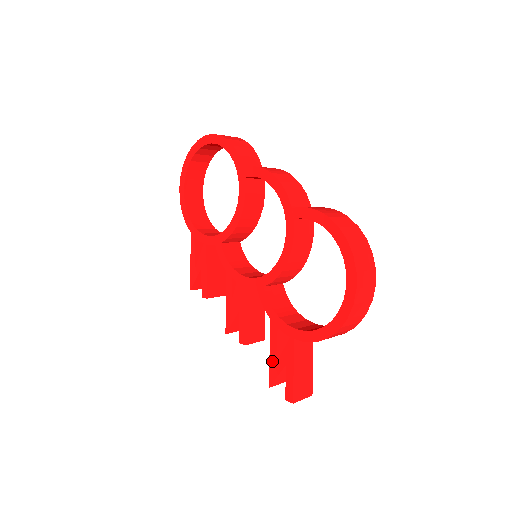
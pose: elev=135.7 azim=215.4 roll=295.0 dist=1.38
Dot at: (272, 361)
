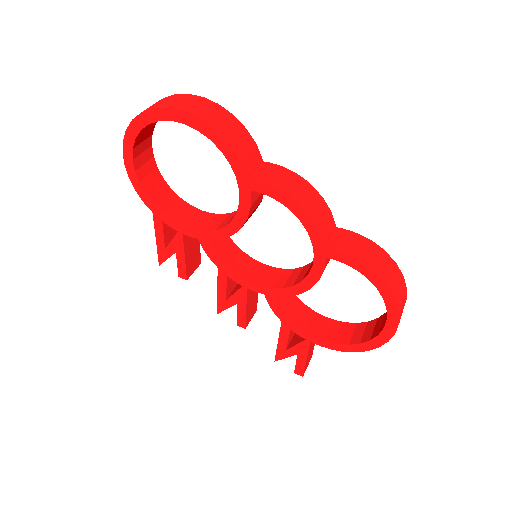
Dot at: (281, 348)
